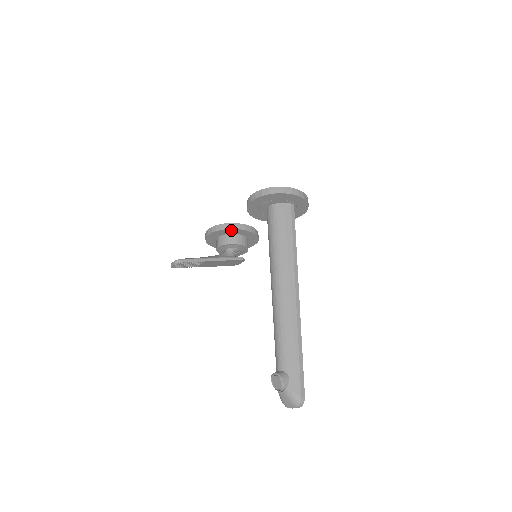
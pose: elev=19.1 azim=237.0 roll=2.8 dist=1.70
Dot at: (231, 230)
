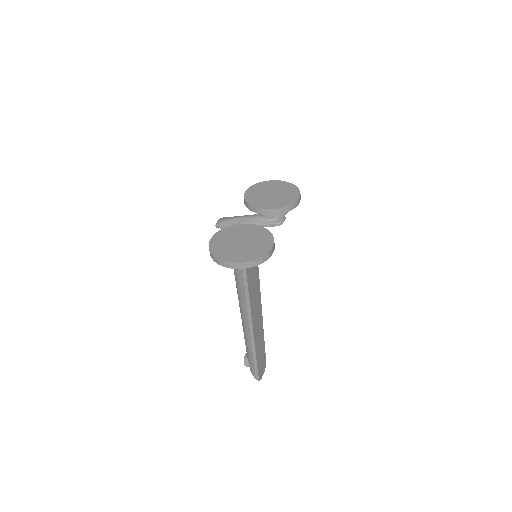
Dot at: occluded
